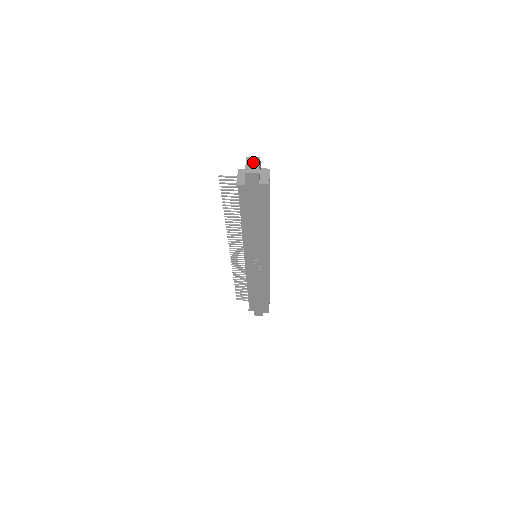
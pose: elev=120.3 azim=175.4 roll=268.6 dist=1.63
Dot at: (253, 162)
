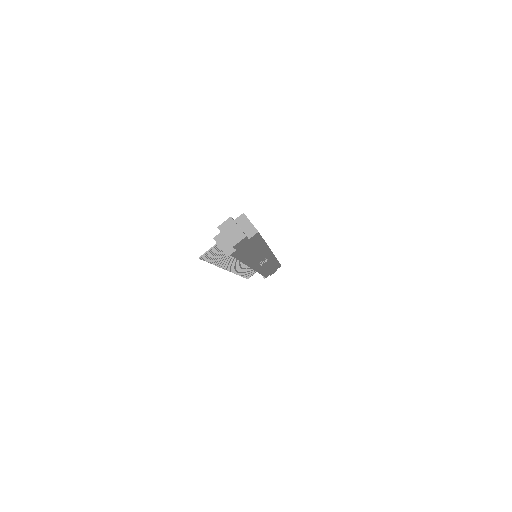
Dot at: (229, 228)
